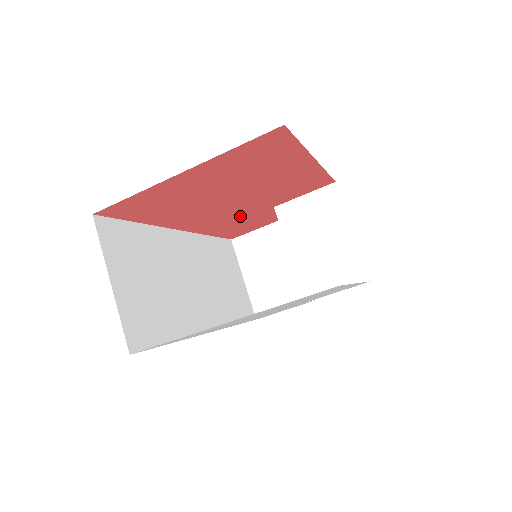
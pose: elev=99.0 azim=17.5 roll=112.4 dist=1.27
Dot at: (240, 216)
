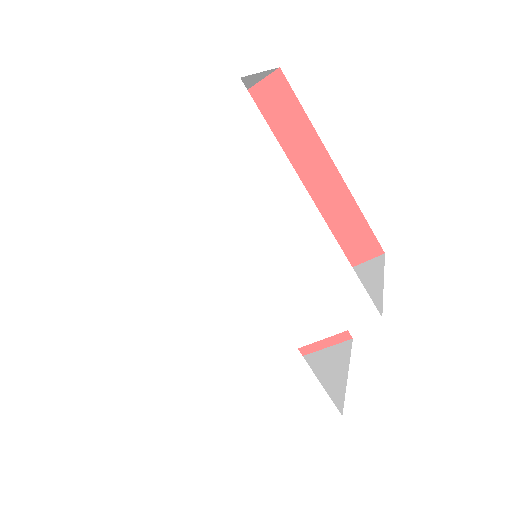
Dot at: occluded
